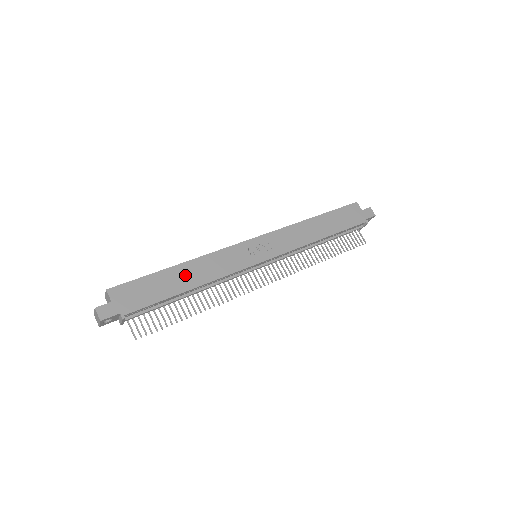
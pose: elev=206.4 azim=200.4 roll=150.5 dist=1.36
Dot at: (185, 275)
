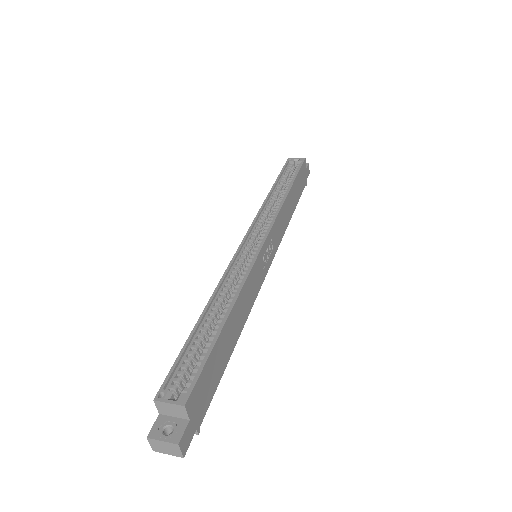
Dot at: (233, 327)
